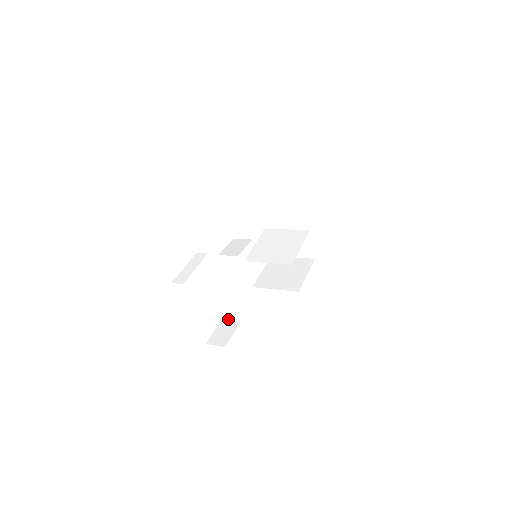
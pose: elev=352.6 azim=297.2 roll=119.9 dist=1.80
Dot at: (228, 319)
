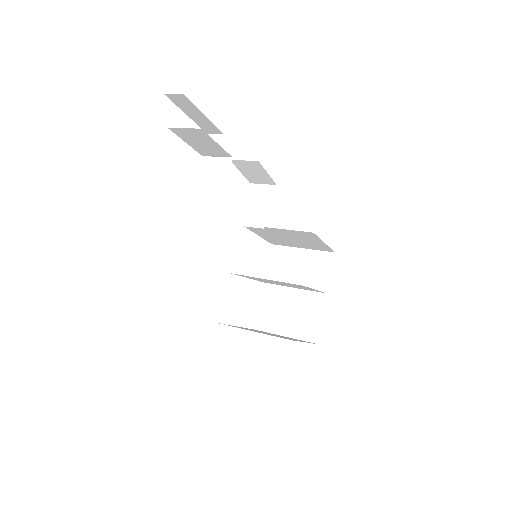
Dot at: (179, 290)
